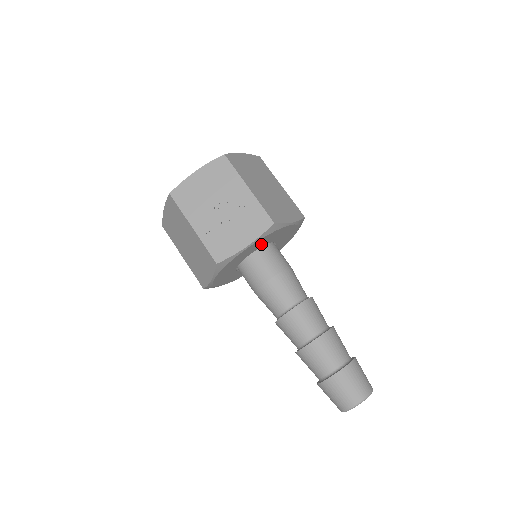
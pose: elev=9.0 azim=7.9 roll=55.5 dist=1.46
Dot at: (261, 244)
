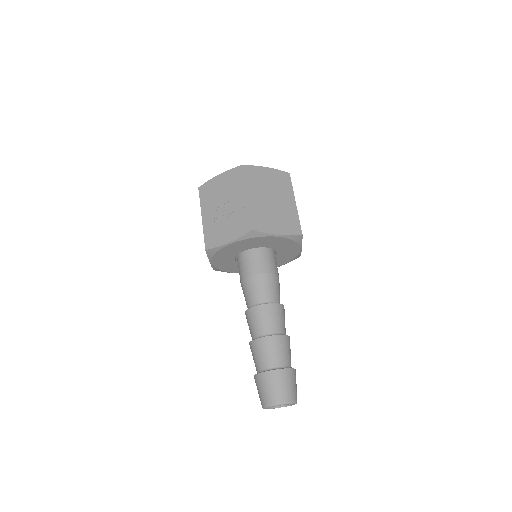
Dot at: (249, 245)
